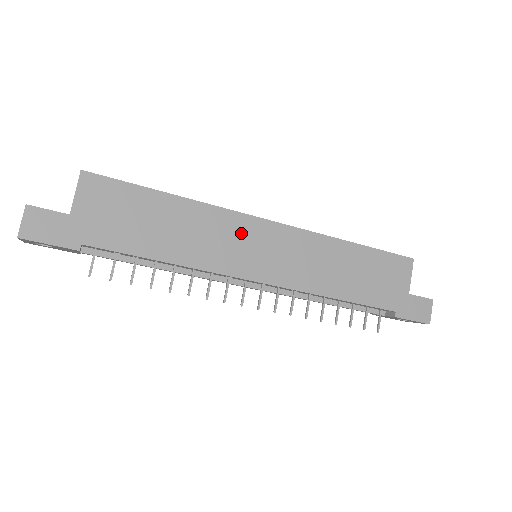
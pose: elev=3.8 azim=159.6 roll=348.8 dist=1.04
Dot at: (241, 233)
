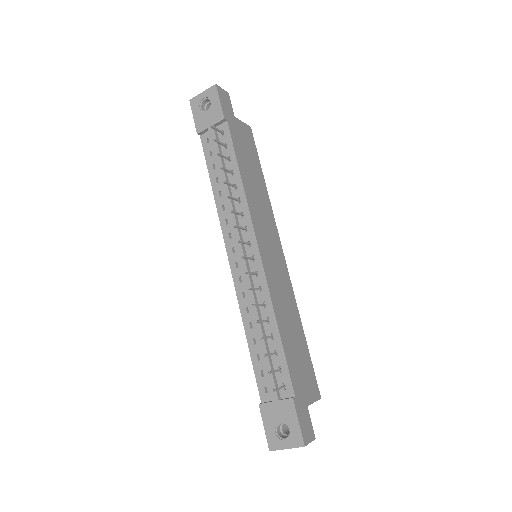
Dot at: (271, 231)
